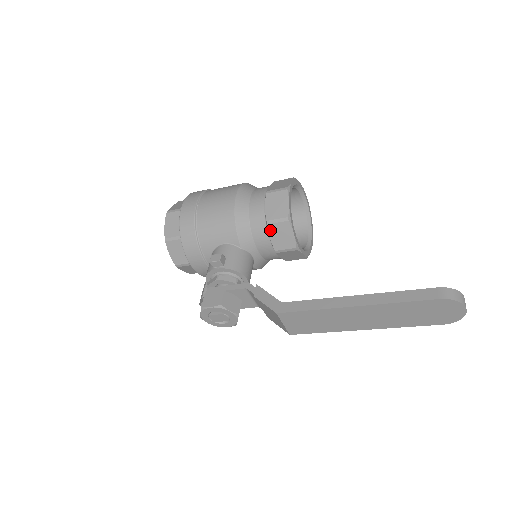
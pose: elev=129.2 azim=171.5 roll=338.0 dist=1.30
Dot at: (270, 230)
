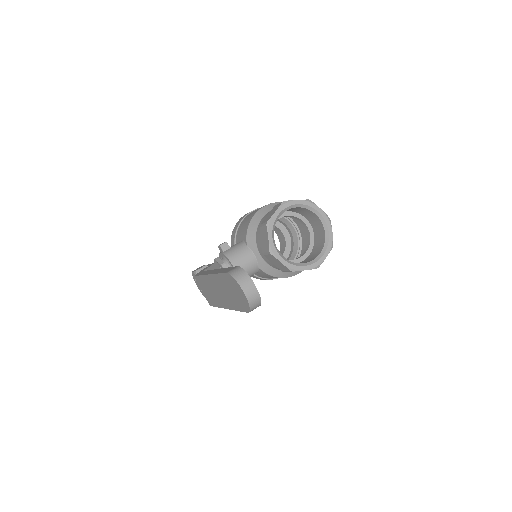
Dot at: (261, 233)
